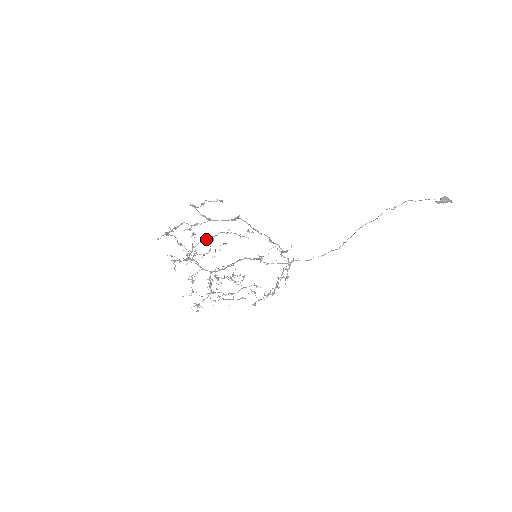
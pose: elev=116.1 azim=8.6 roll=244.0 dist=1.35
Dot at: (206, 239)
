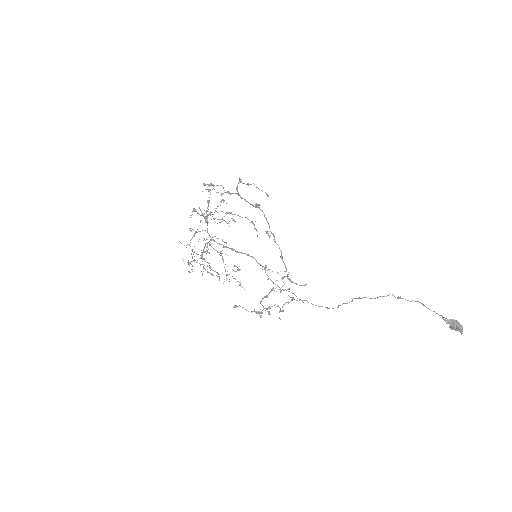
Dot at: occluded
